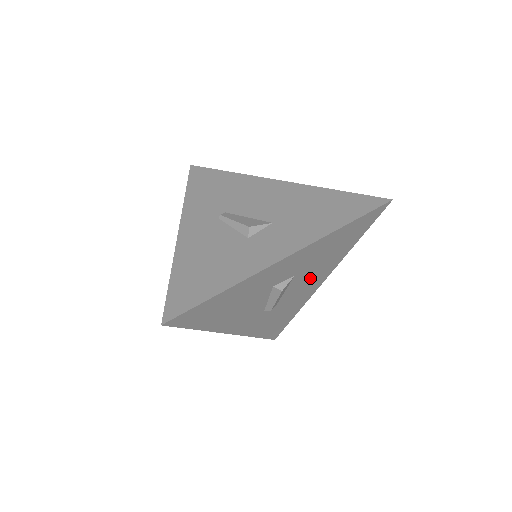
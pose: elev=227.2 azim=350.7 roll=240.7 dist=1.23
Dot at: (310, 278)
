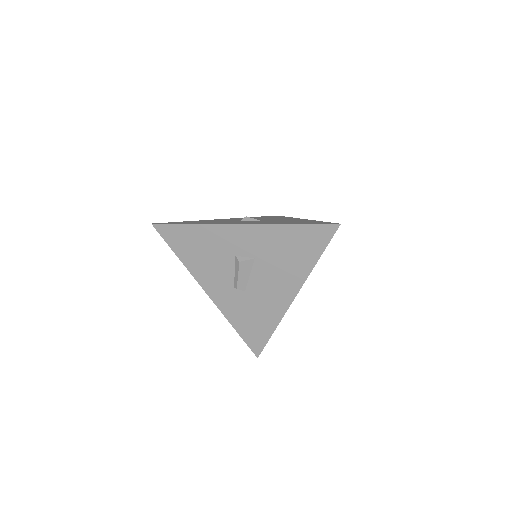
Dot at: (275, 279)
